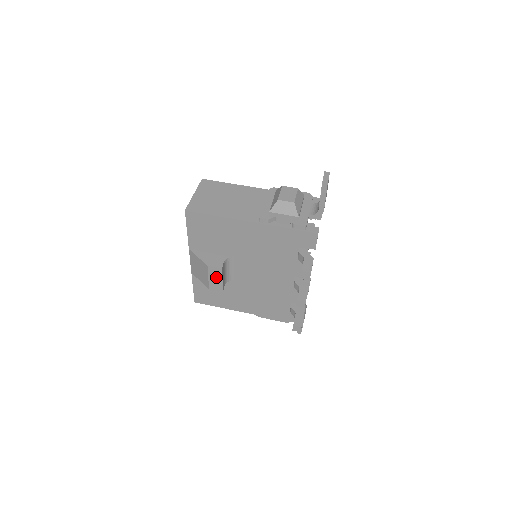
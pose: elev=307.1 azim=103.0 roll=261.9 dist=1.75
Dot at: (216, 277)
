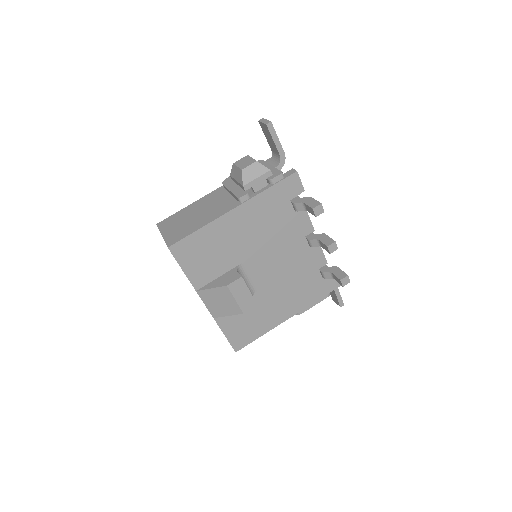
Dot at: (242, 292)
